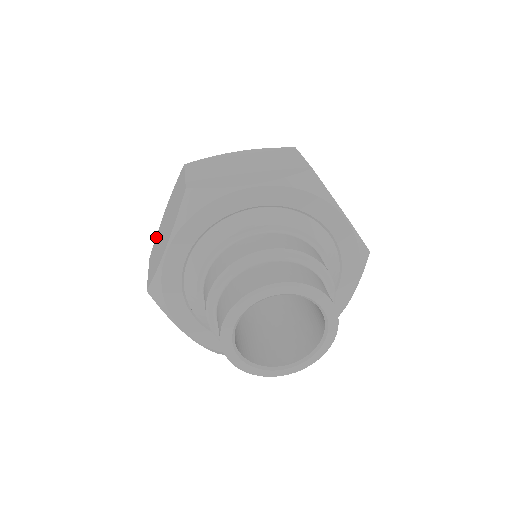
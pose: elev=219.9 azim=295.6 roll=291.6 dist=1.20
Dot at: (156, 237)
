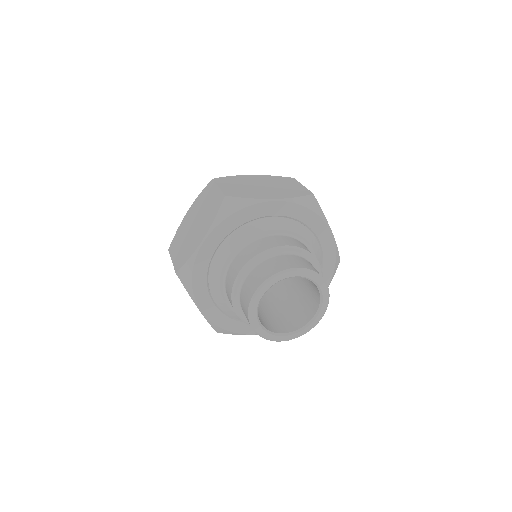
Dot at: occluded
